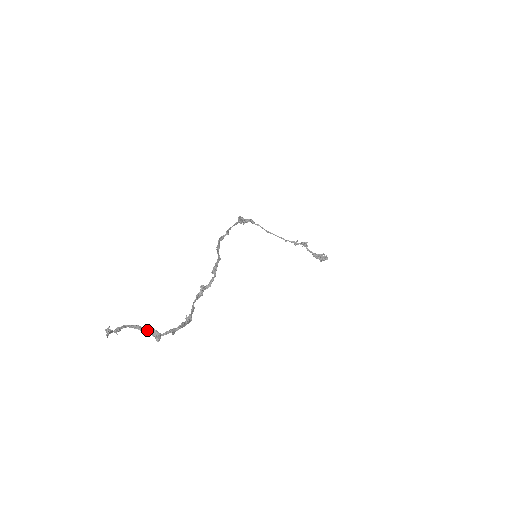
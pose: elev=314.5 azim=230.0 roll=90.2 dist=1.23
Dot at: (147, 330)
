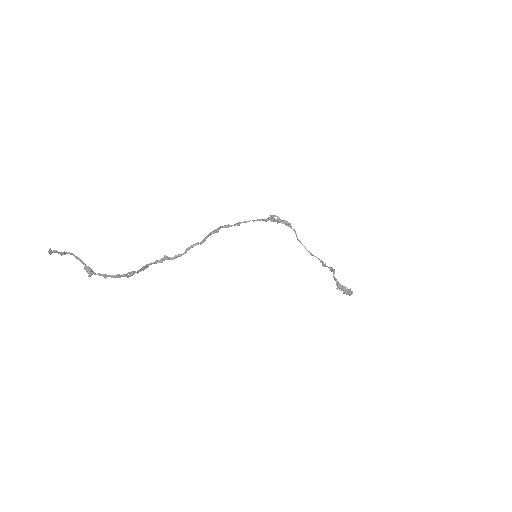
Dot at: (85, 265)
